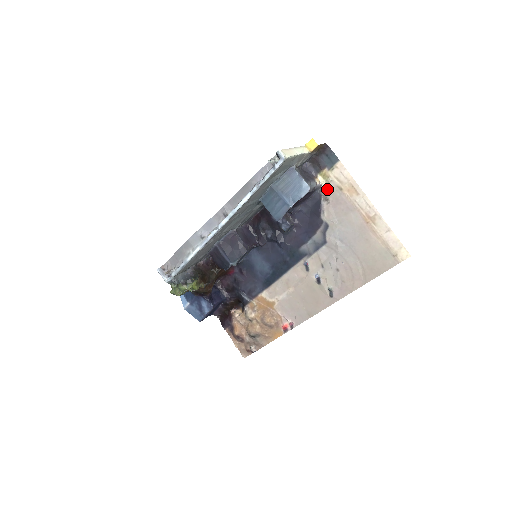
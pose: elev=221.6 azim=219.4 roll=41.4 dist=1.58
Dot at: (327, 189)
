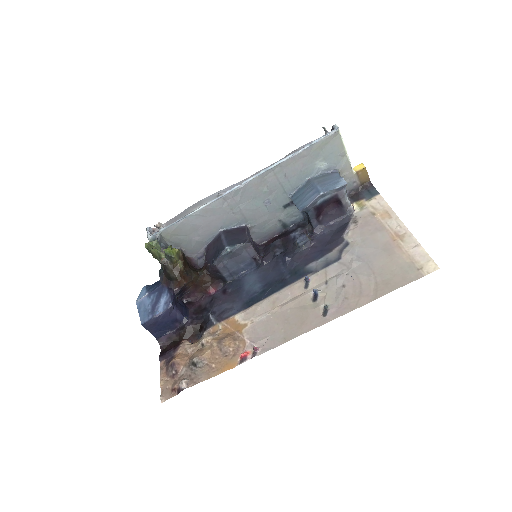
Dot at: (359, 214)
